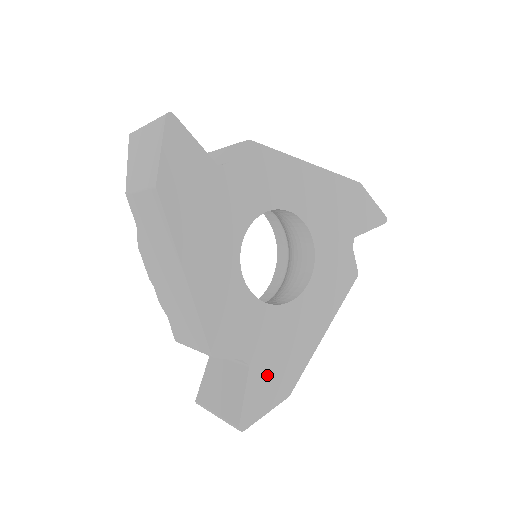
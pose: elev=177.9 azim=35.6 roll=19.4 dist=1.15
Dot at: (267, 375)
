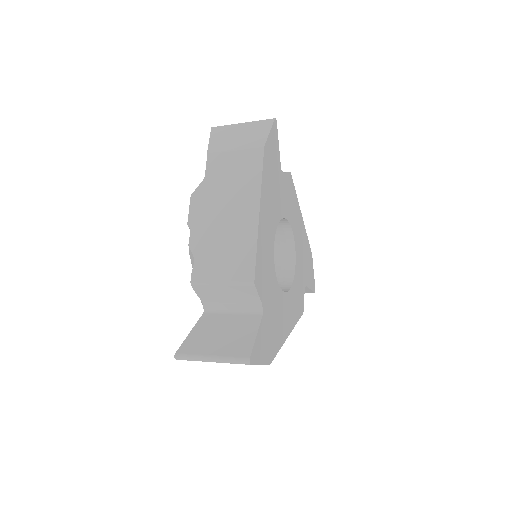
Dot at: (267, 332)
